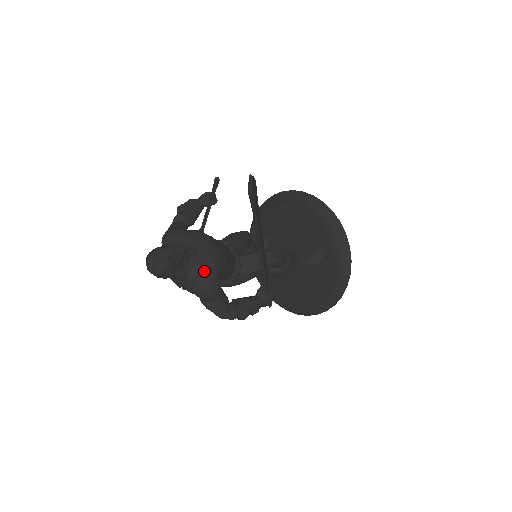
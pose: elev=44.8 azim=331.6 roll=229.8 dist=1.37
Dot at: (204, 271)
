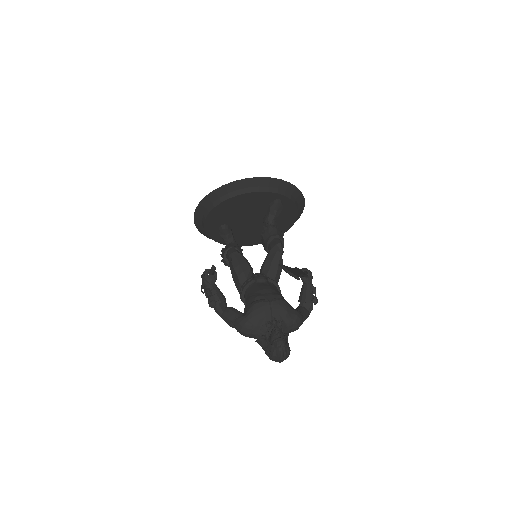
Dot at: (290, 320)
